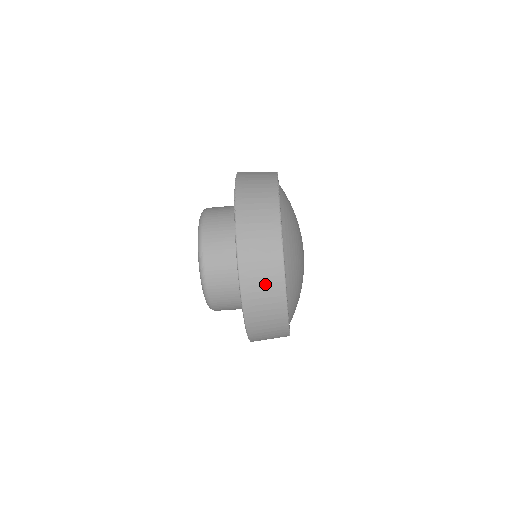
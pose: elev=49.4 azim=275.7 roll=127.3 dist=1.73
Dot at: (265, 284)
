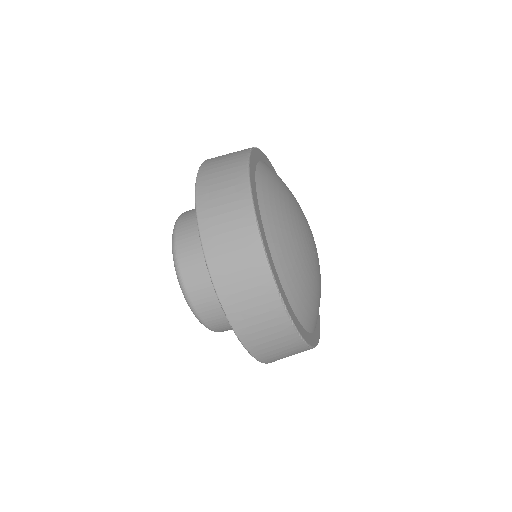
Dot at: (228, 213)
